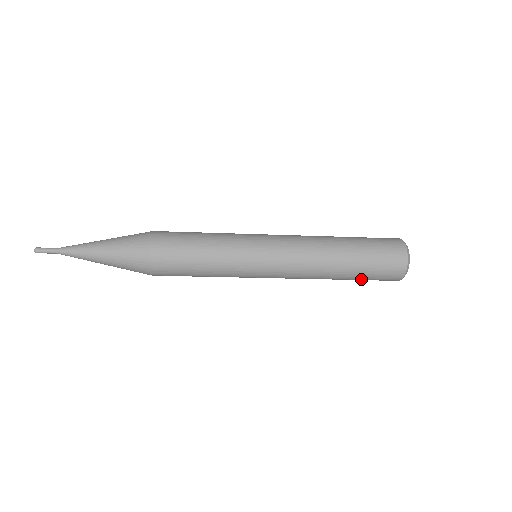
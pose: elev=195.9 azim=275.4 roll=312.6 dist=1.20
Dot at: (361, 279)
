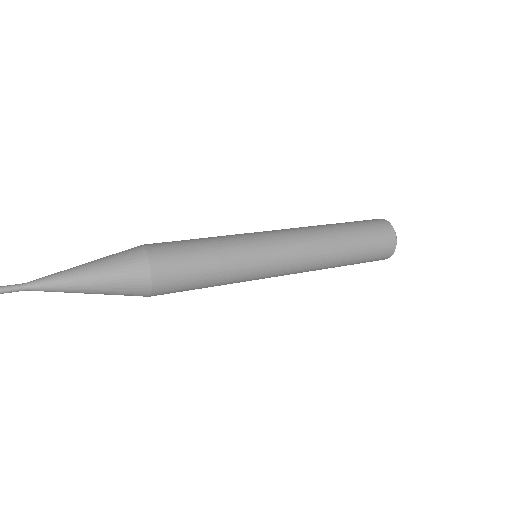
Dot at: (356, 263)
